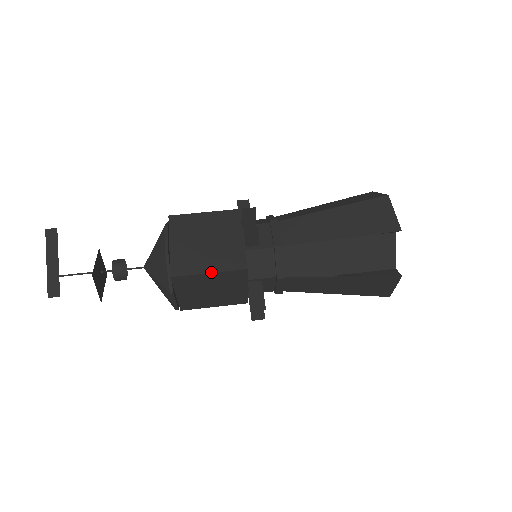
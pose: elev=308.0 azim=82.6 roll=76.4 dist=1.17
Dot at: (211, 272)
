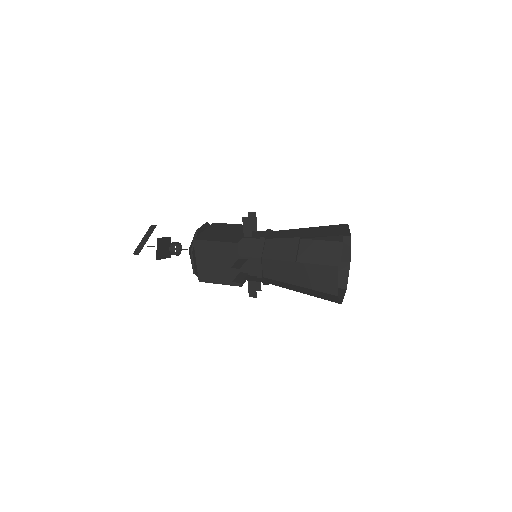
Dot at: (216, 241)
